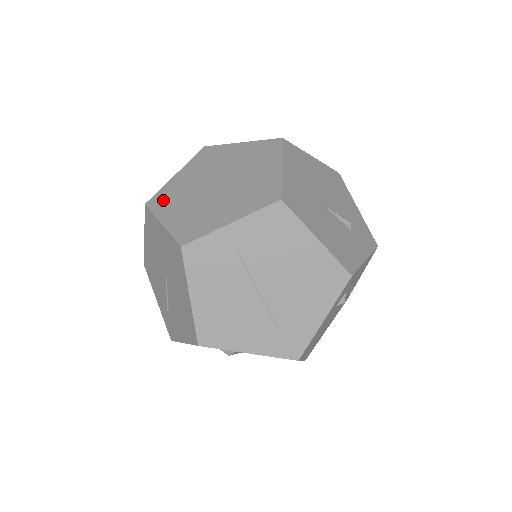
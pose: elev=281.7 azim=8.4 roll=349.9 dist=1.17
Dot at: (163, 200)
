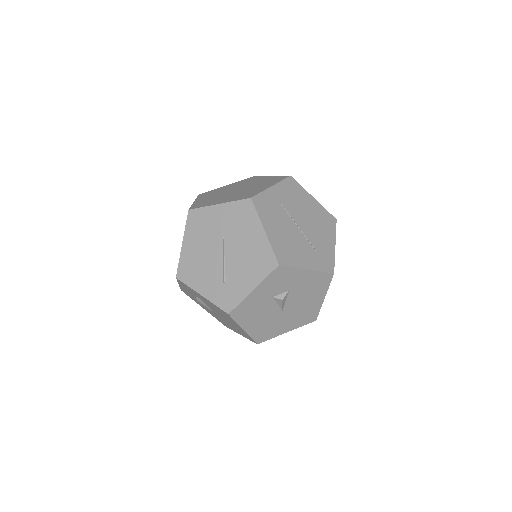
Dot at: (203, 204)
